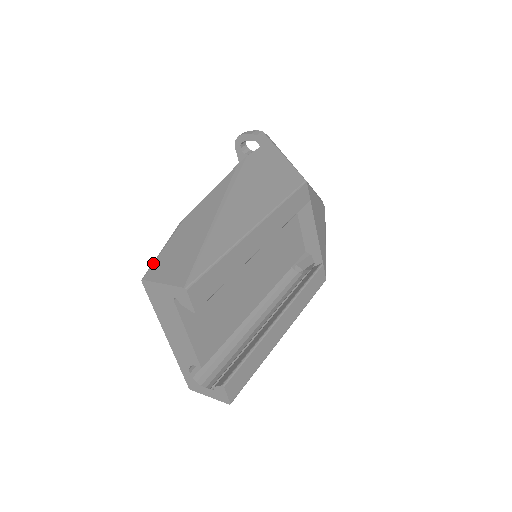
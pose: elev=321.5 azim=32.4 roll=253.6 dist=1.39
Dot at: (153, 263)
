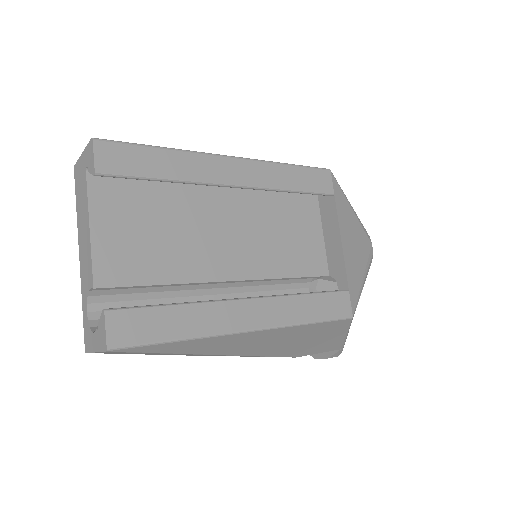
Dot at: occluded
